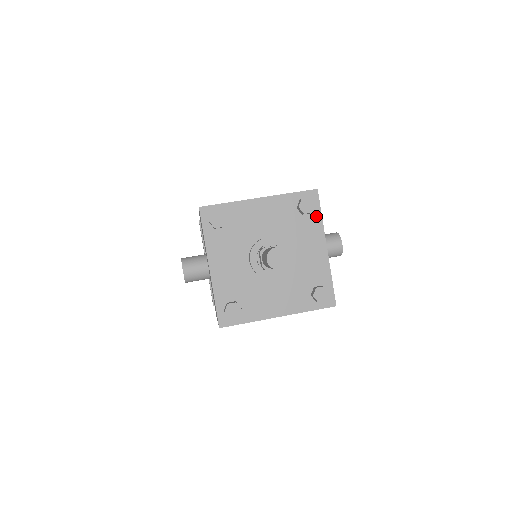
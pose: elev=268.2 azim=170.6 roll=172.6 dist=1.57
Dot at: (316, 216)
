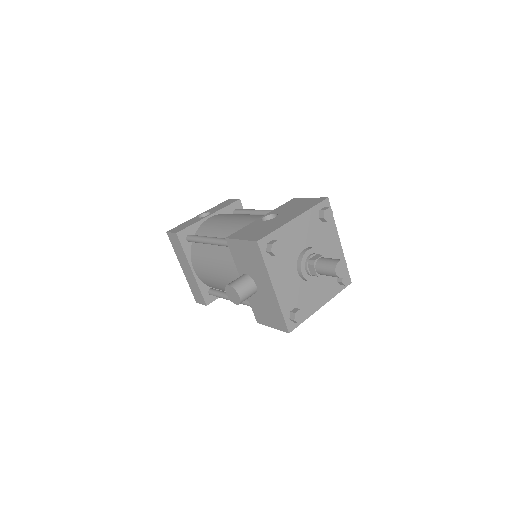
Dot at: (331, 220)
